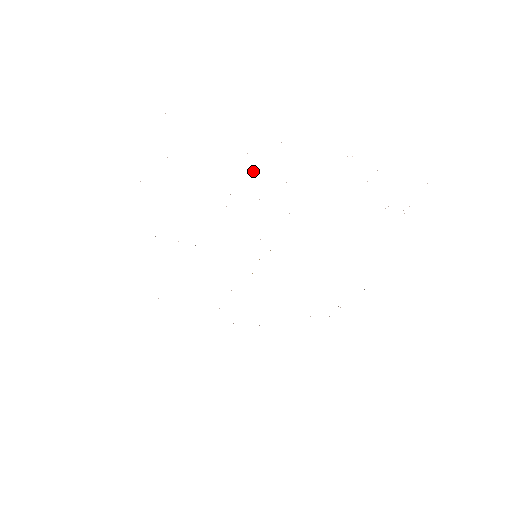
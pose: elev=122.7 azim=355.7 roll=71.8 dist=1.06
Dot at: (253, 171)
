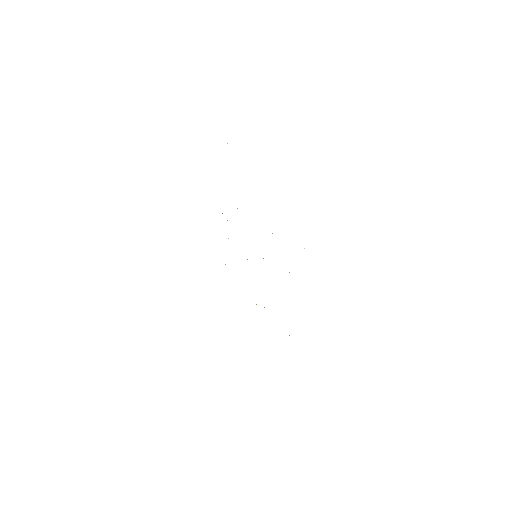
Dot at: occluded
